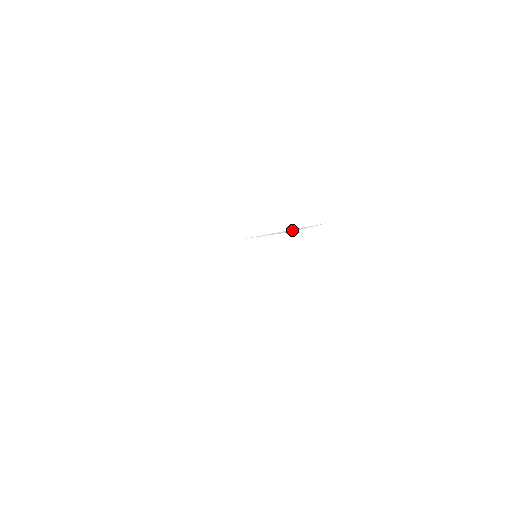
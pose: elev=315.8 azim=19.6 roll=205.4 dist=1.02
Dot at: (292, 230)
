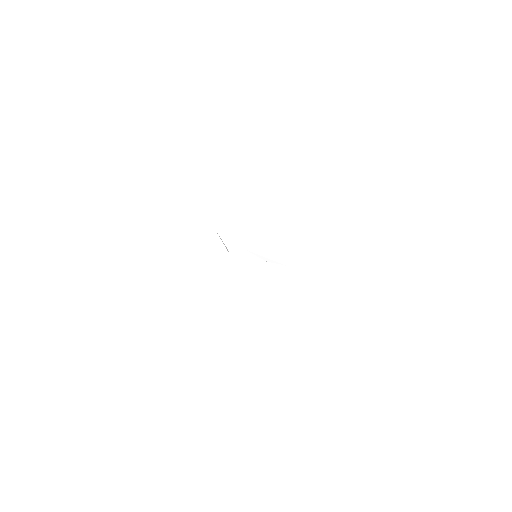
Dot at: (268, 260)
